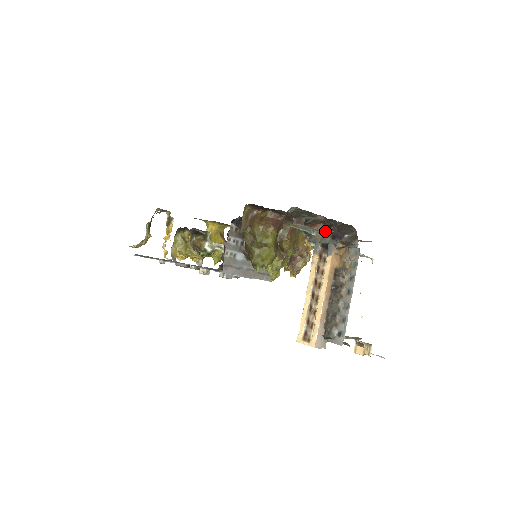
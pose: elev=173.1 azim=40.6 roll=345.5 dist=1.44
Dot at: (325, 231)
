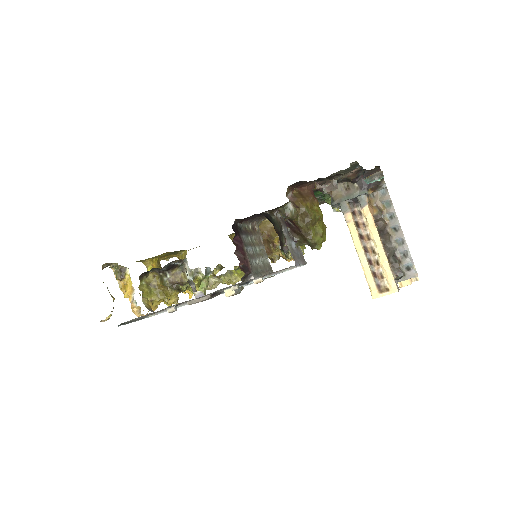
Dot at: occluded
